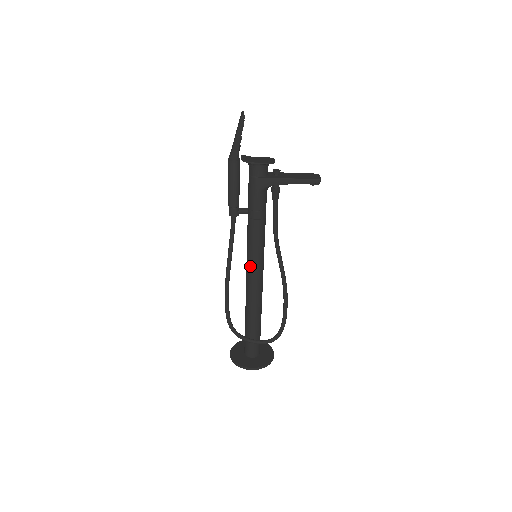
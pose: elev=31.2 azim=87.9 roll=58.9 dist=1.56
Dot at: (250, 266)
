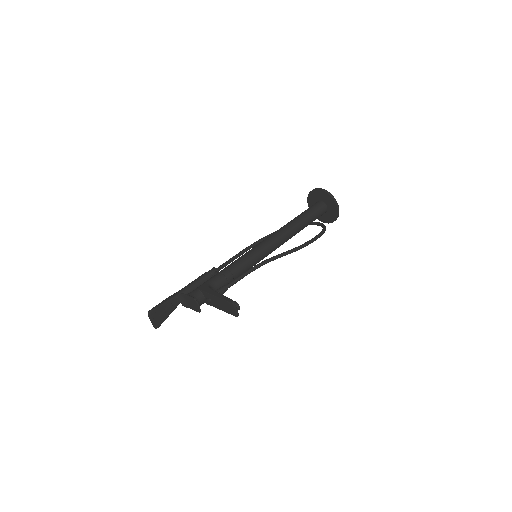
Dot at: occluded
